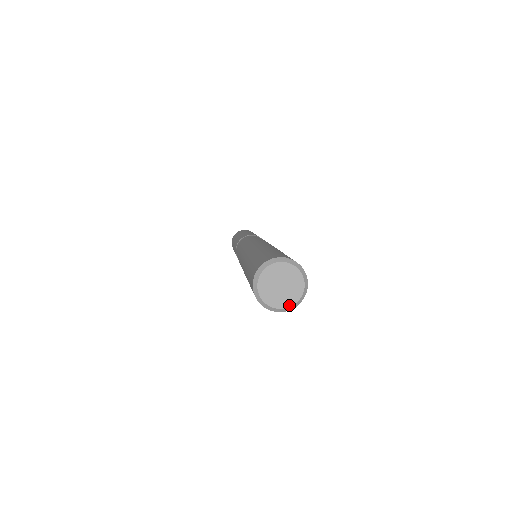
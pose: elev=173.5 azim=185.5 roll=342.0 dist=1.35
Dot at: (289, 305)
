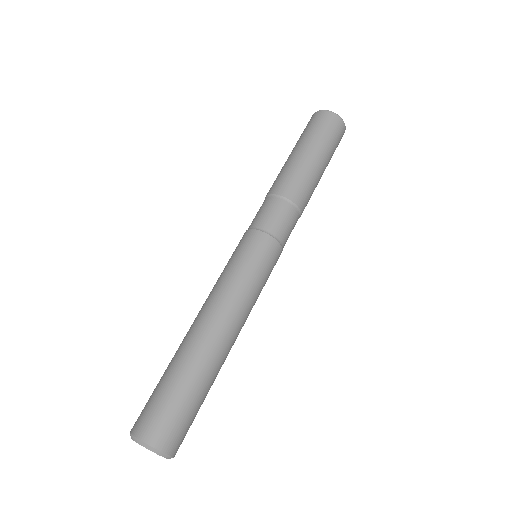
Dot at: occluded
